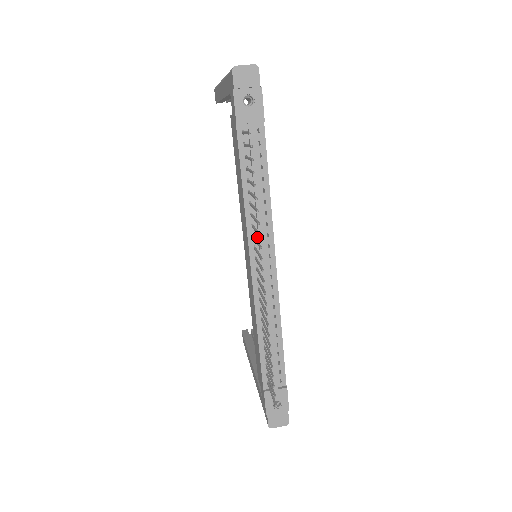
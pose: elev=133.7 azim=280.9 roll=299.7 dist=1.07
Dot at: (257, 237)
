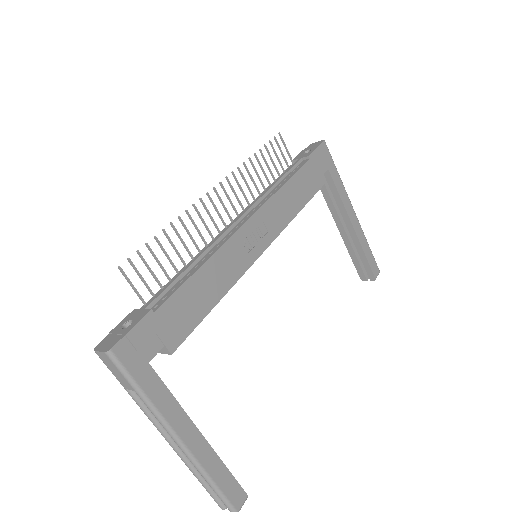
Dot at: (252, 207)
